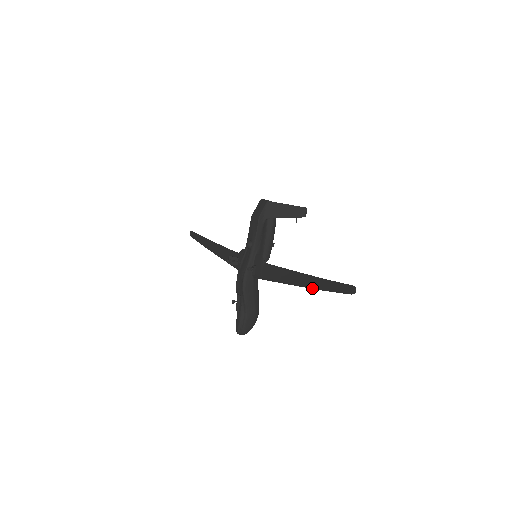
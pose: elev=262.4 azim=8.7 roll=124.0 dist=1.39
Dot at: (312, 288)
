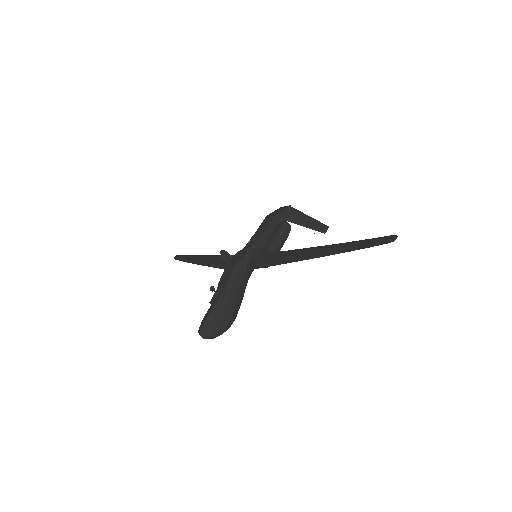
Dot at: (331, 254)
